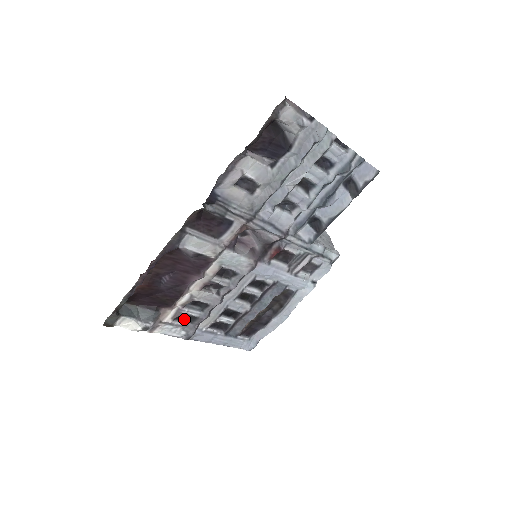
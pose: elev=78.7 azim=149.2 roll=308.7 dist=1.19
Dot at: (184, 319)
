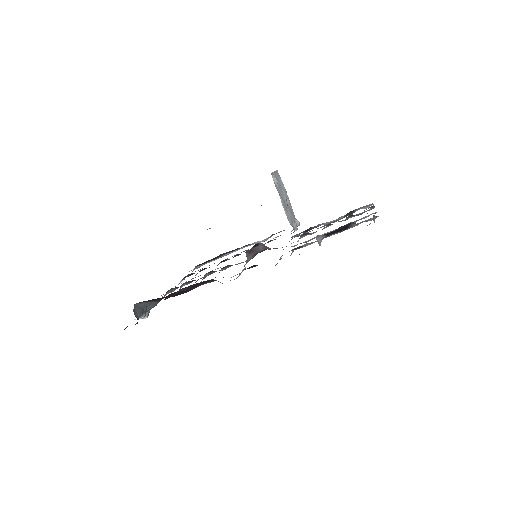
Dot at: (170, 289)
